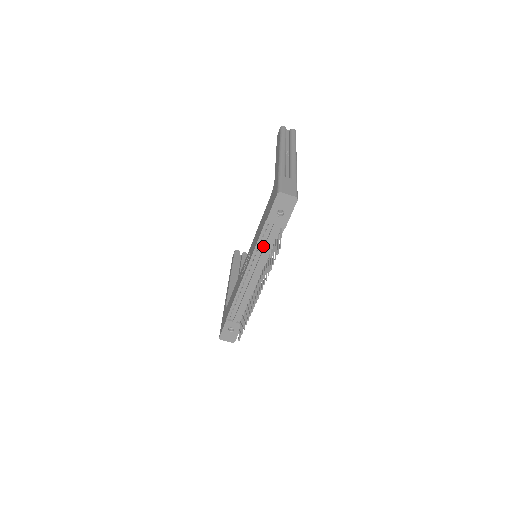
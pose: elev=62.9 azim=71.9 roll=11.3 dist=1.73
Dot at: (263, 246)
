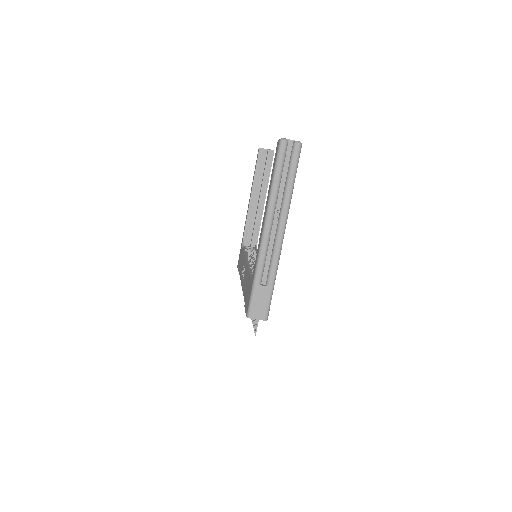
Dot at: occluded
